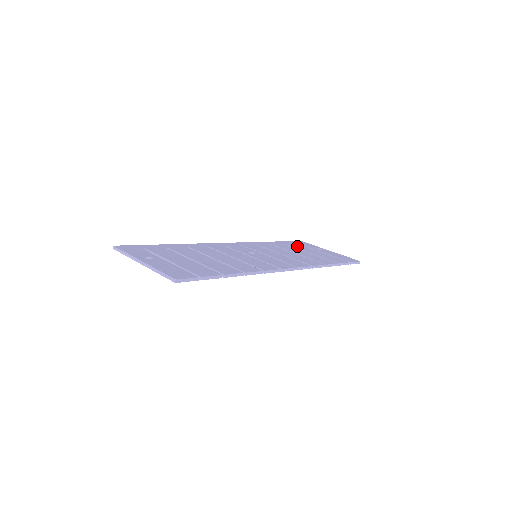
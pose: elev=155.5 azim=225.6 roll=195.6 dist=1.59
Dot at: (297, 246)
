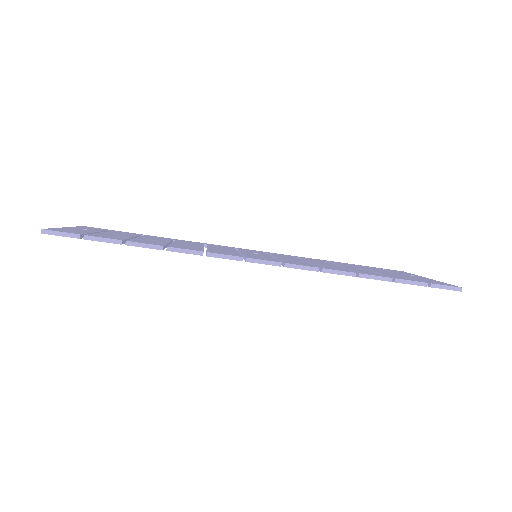
Dot at: (371, 268)
